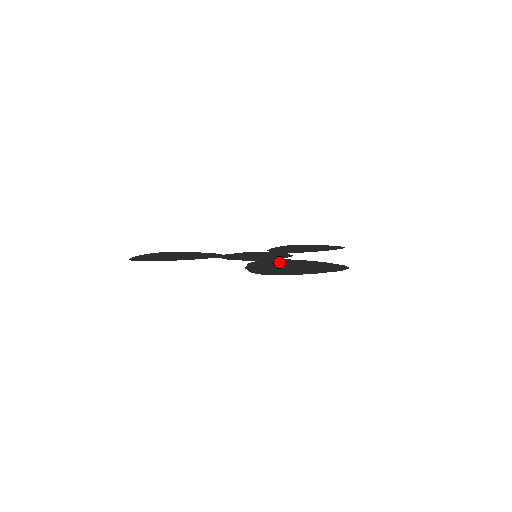
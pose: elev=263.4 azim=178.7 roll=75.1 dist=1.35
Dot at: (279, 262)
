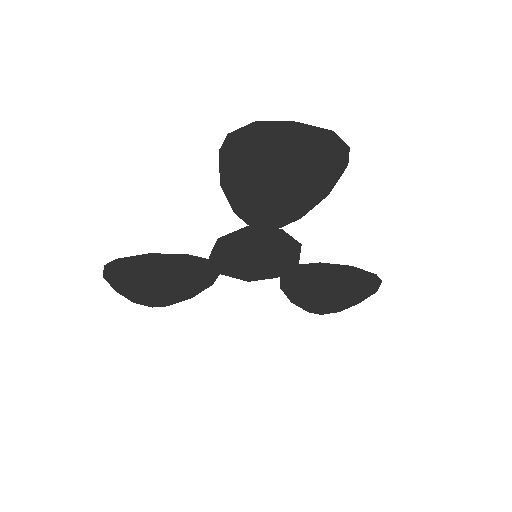
Dot at: (272, 207)
